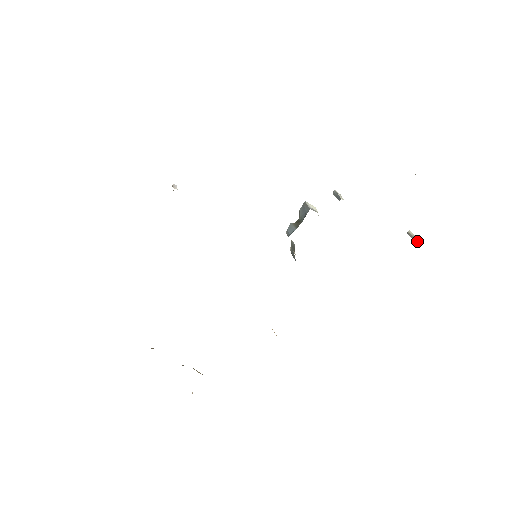
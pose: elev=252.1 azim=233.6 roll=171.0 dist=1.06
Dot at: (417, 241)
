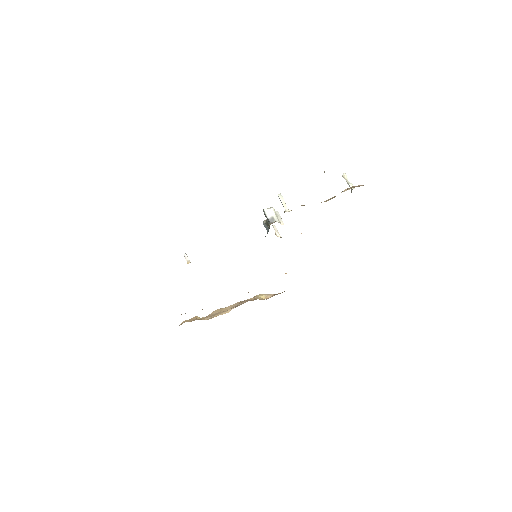
Dot at: occluded
